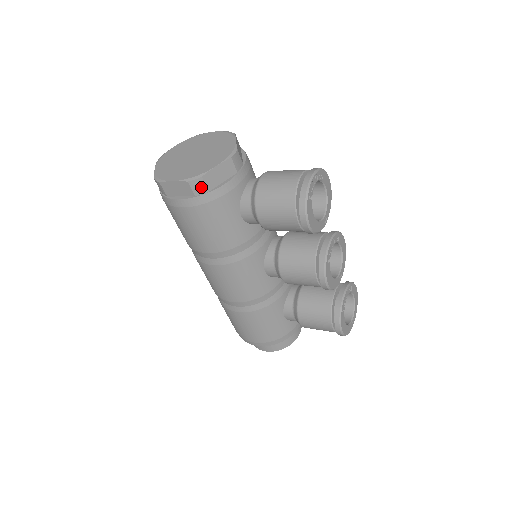
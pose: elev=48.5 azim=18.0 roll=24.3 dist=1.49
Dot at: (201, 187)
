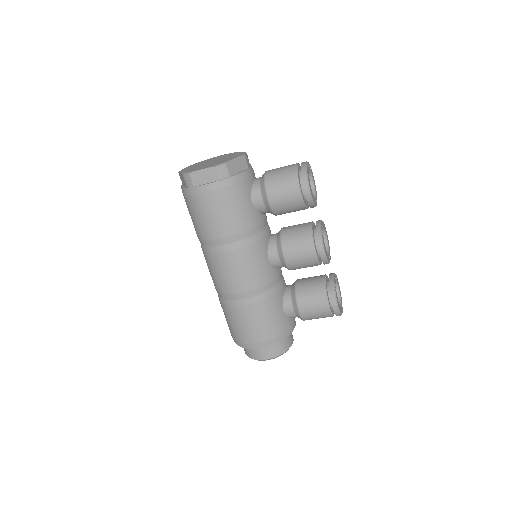
Dot at: (225, 172)
